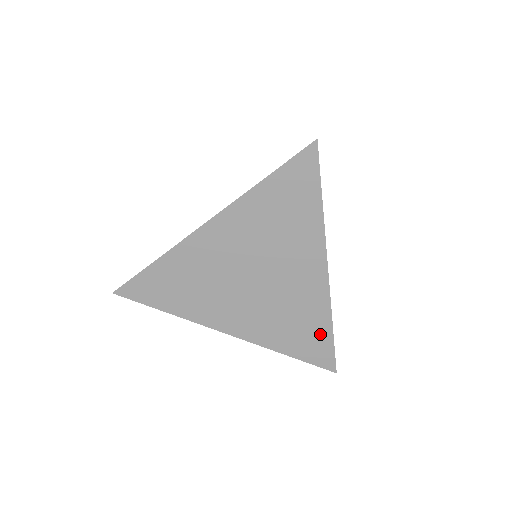
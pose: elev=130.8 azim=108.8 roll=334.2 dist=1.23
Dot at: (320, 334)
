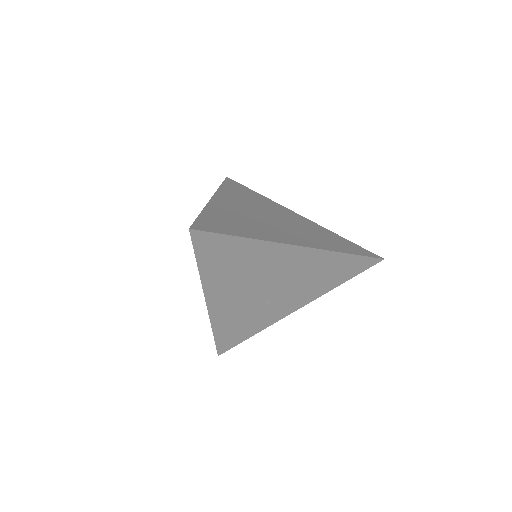
Dot at: (342, 241)
